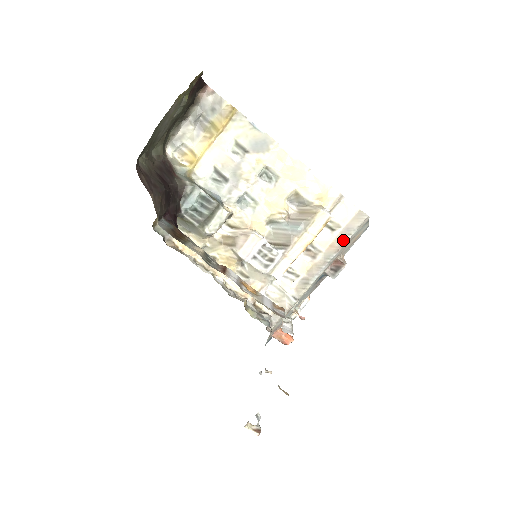
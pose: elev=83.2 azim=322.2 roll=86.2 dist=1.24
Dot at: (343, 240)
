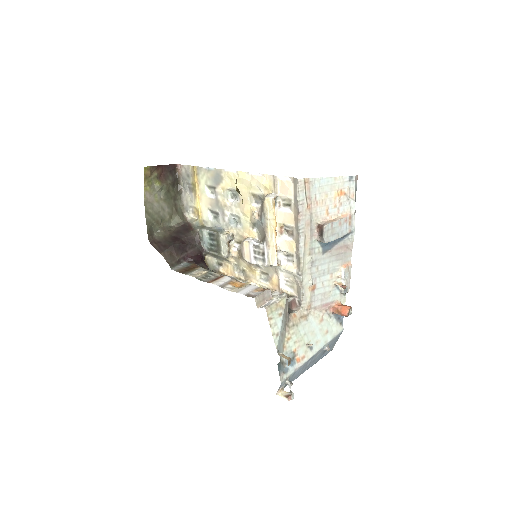
Dot at: (297, 209)
